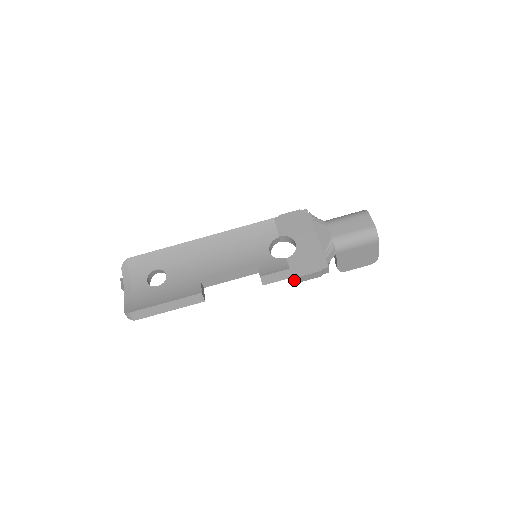
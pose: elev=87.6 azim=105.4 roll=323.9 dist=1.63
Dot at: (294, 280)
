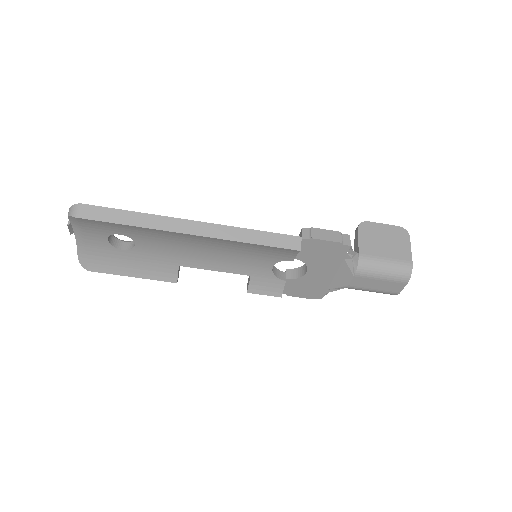
Dot at: occluded
